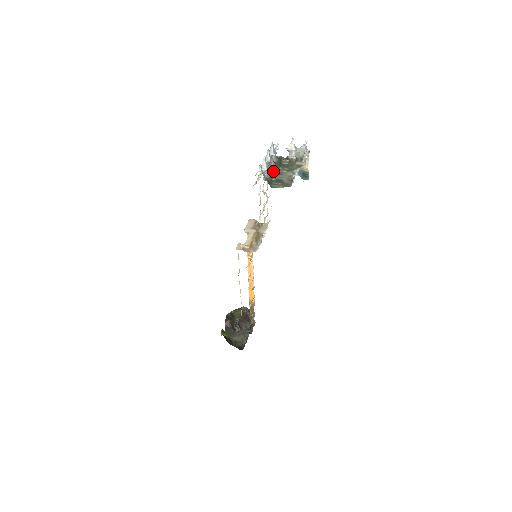
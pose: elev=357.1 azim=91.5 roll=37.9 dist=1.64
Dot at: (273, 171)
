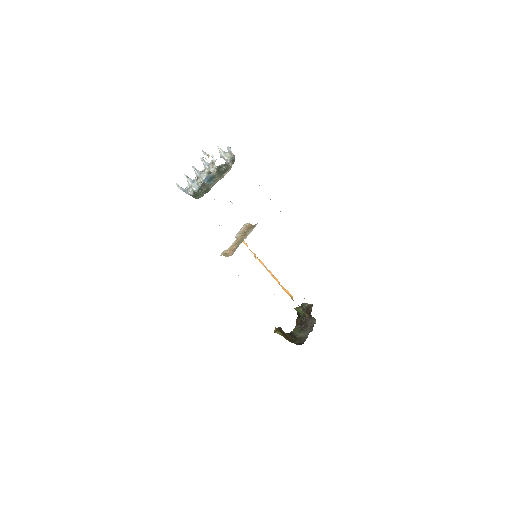
Dot at: occluded
